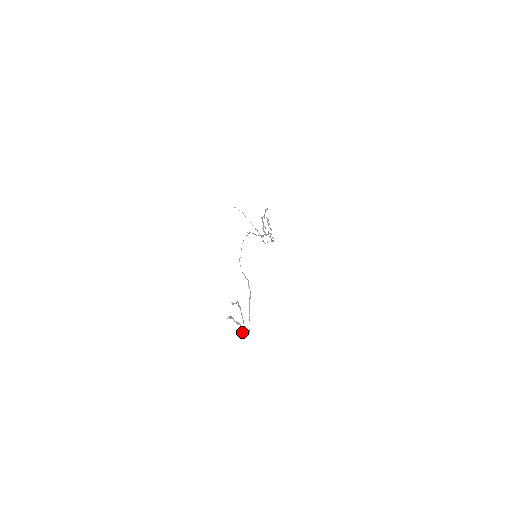
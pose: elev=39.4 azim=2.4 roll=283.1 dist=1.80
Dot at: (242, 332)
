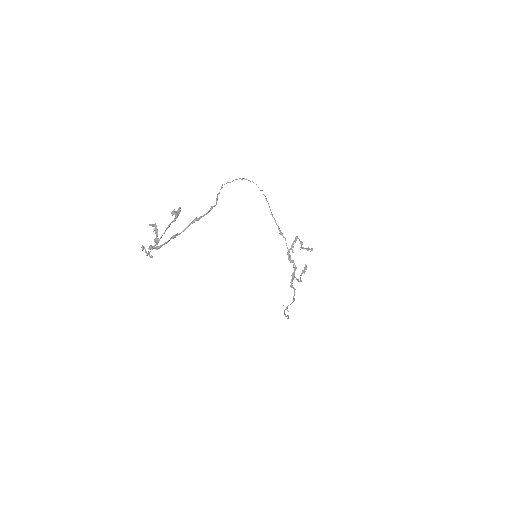
Dot at: (150, 251)
